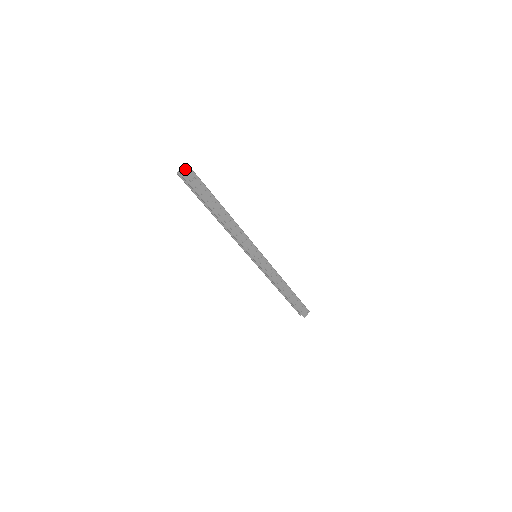
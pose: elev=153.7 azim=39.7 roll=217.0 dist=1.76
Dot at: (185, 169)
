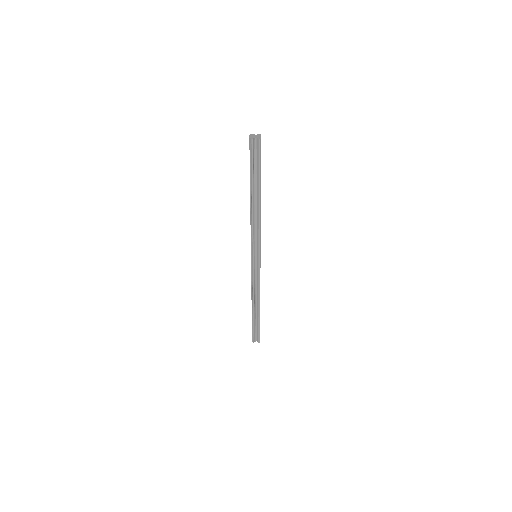
Dot at: (257, 135)
